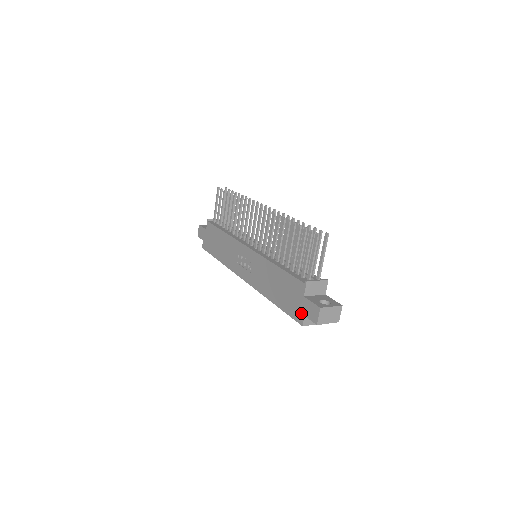
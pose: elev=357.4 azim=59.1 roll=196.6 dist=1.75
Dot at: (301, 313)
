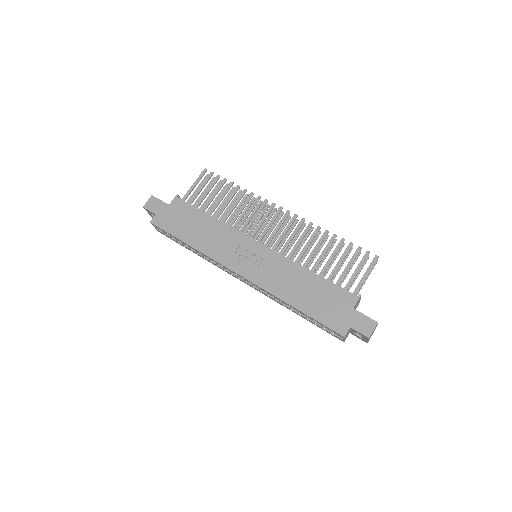
Dot at: (345, 324)
